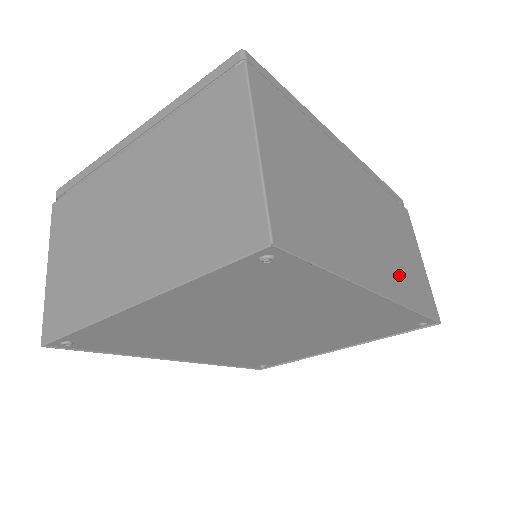
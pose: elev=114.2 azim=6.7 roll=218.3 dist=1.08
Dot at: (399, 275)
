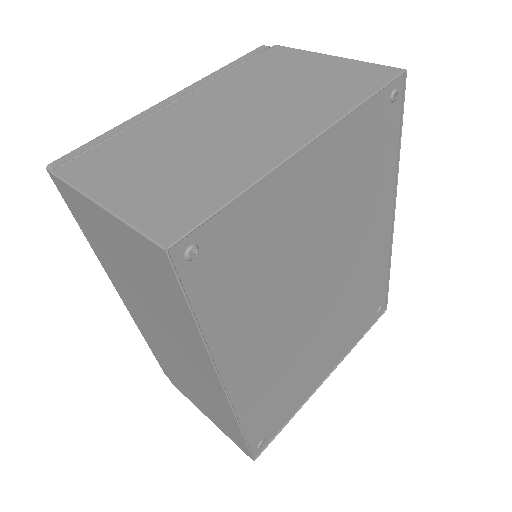
Dot at: occluded
